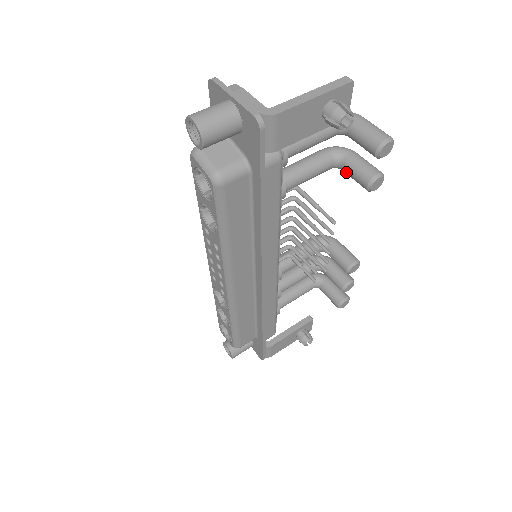
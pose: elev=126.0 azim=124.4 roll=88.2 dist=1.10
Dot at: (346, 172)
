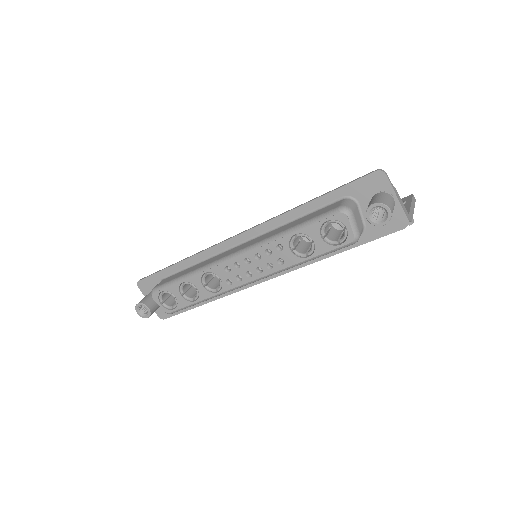
Dot at: occluded
